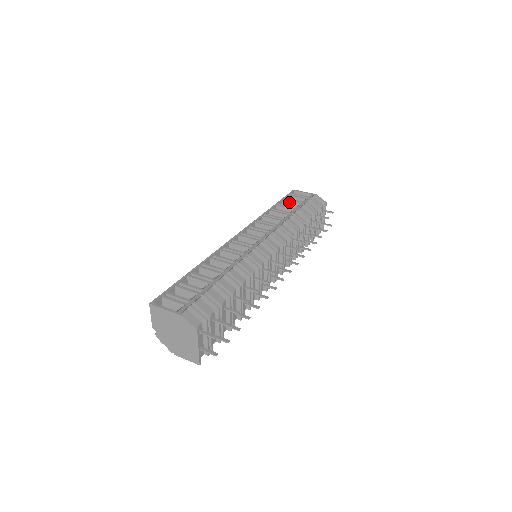
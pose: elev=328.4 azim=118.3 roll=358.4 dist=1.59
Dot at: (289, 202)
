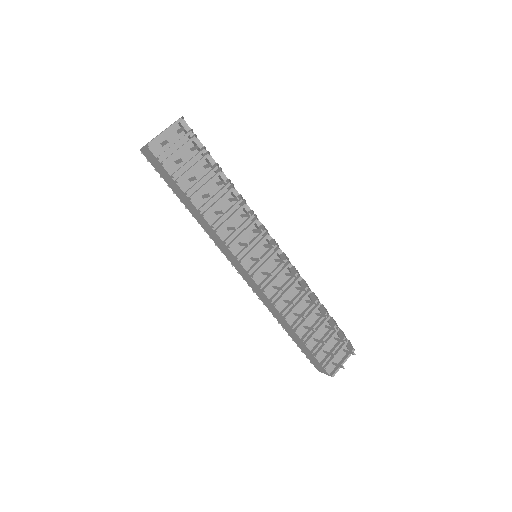
Dot at: occluded
